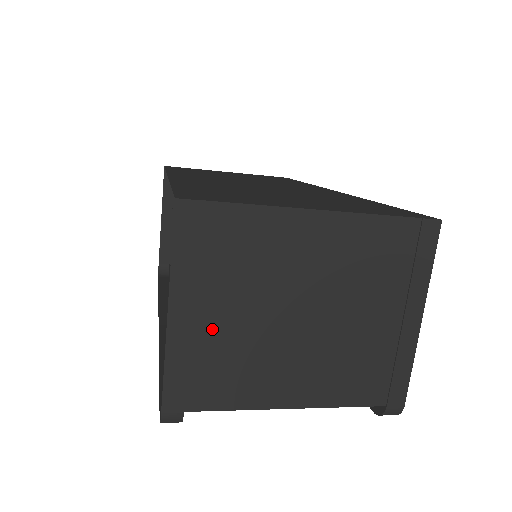
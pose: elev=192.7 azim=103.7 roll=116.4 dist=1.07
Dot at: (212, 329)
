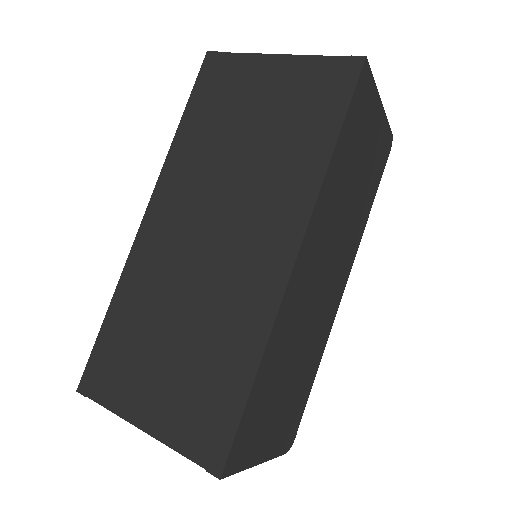
Dot at: occluded
